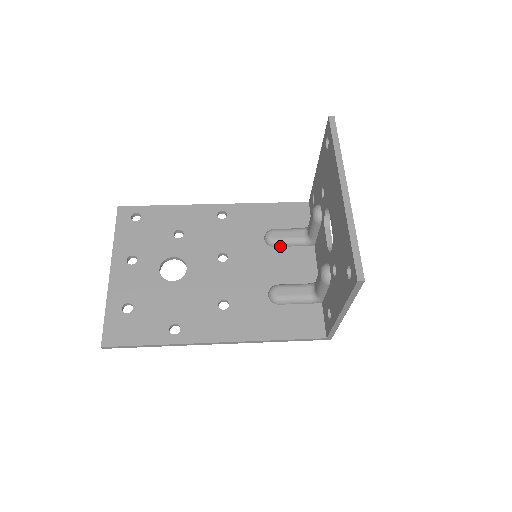
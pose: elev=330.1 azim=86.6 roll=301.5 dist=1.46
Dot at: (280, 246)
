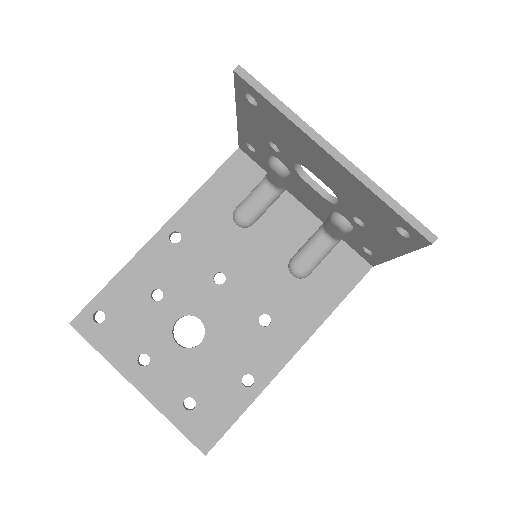
Dot at: (258, 219)
